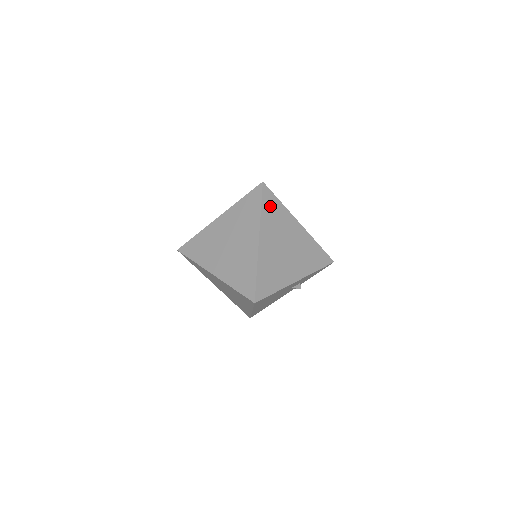
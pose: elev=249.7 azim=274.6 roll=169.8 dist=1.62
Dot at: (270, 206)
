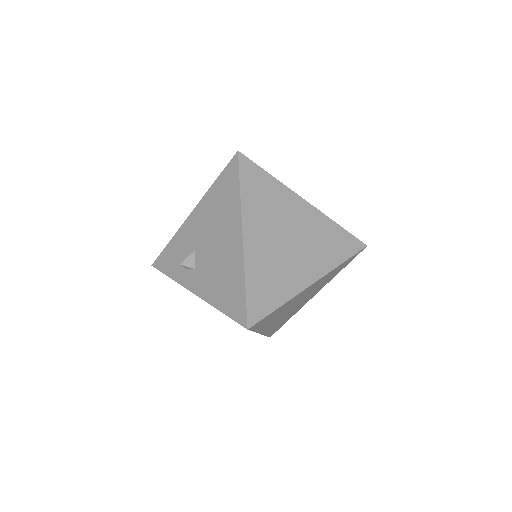
Dot at: (266, 321)
